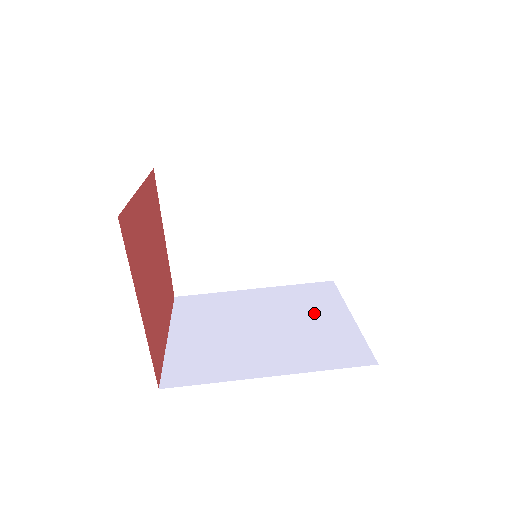
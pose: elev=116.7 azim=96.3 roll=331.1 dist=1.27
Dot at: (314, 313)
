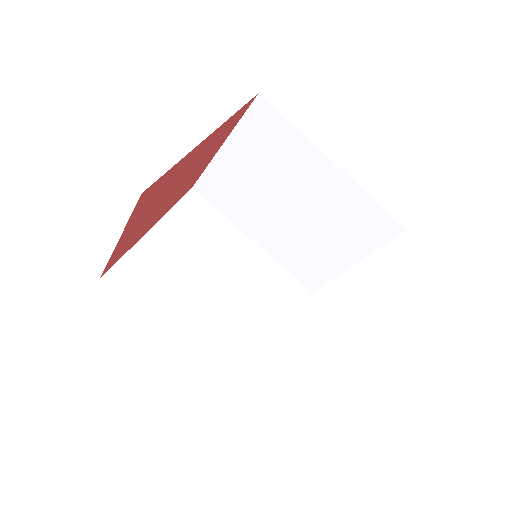
Dot at: (266, 312)
